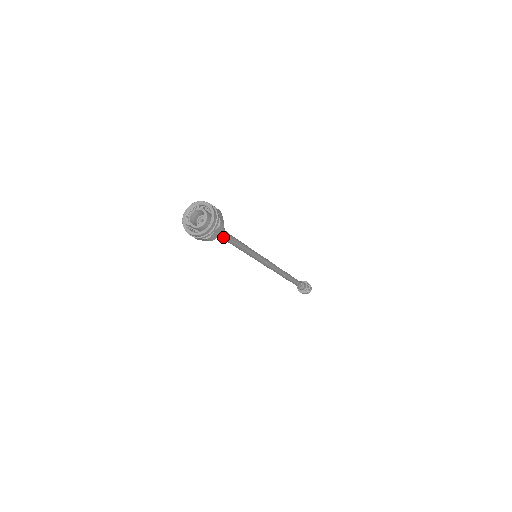
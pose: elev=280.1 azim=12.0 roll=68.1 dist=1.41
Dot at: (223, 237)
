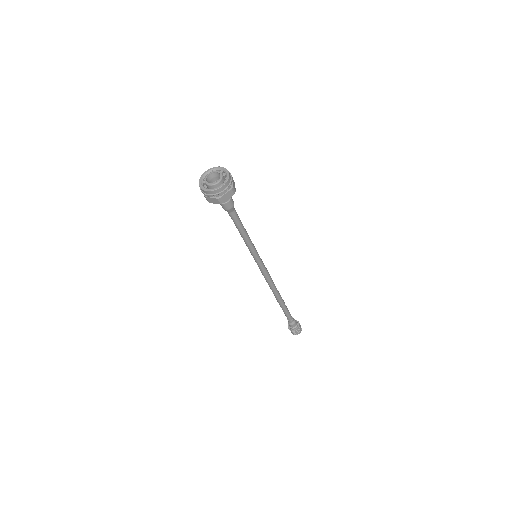
Dot at: (228, 212)
